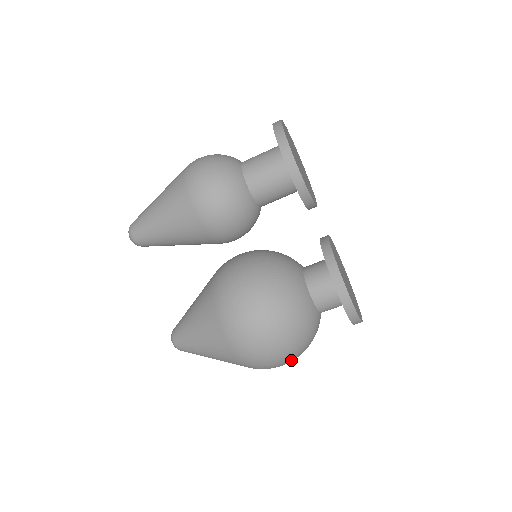
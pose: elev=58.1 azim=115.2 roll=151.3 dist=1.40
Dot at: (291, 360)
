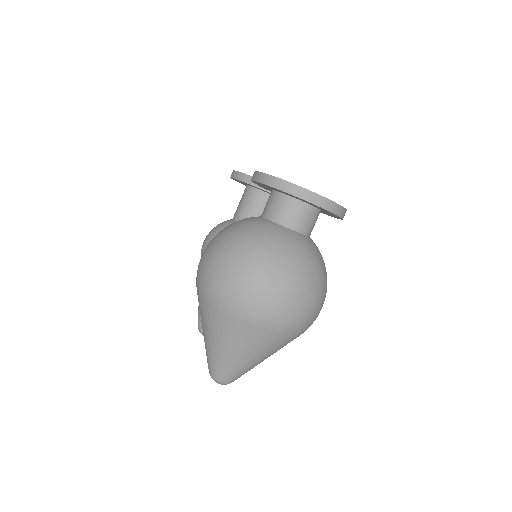
Dot at: (260, 274)
